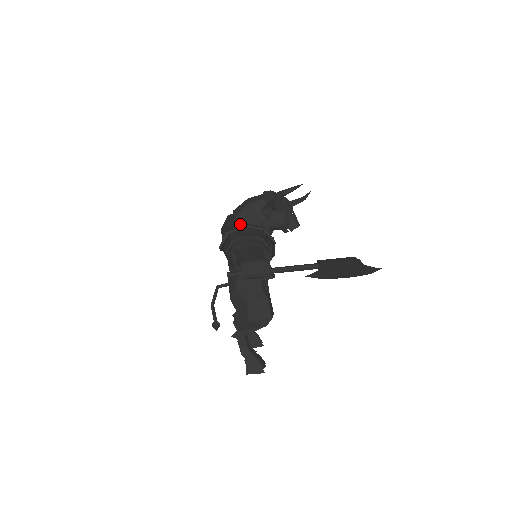
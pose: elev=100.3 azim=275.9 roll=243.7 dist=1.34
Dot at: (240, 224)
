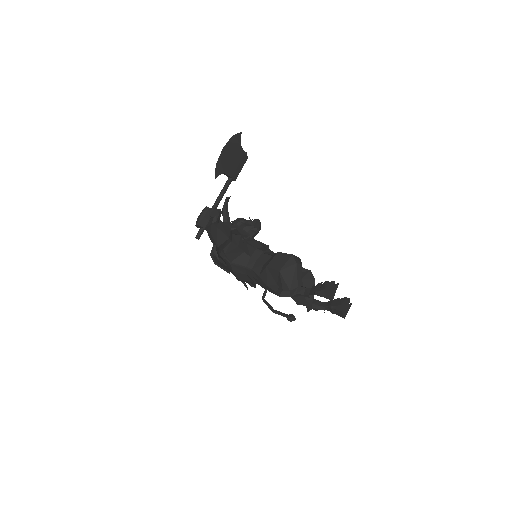
Dot at: occluded
